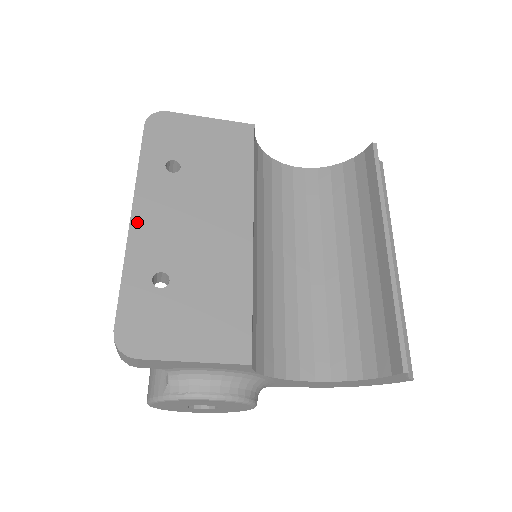
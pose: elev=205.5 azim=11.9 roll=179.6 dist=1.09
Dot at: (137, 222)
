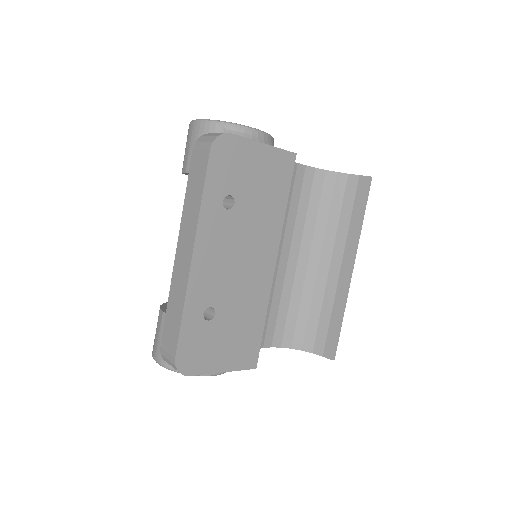
Dot at: (197, 263)
